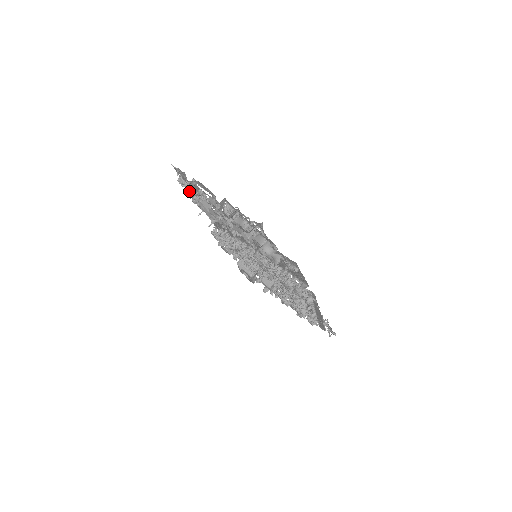
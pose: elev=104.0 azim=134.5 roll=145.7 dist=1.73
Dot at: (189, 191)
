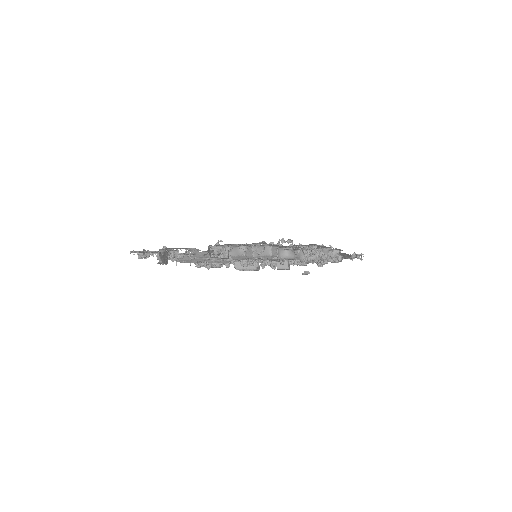
Dot at: (163, 261)
